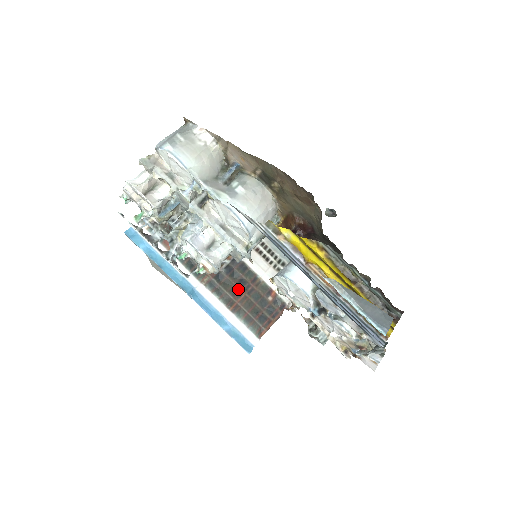
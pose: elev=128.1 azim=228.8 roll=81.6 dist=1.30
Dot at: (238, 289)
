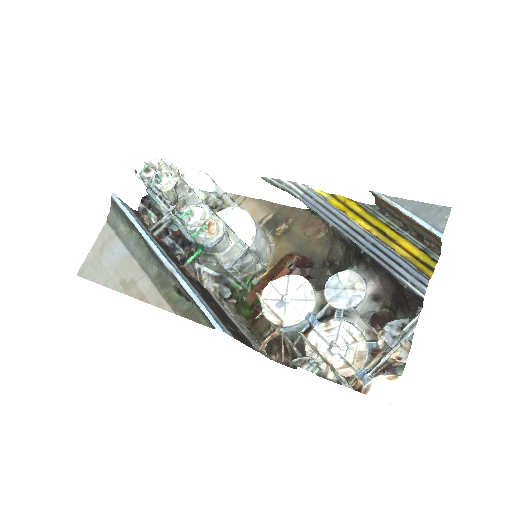
Dot at: (208, 299)
